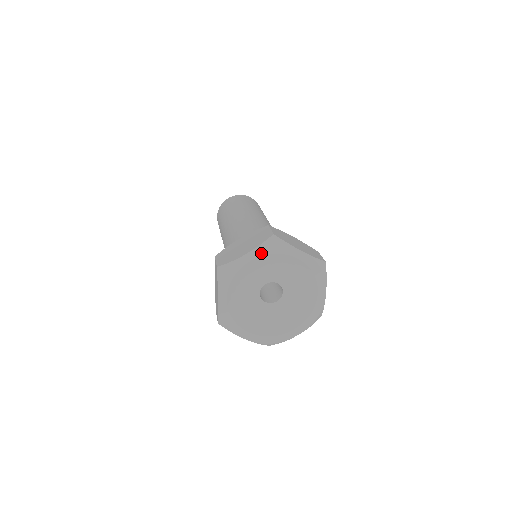
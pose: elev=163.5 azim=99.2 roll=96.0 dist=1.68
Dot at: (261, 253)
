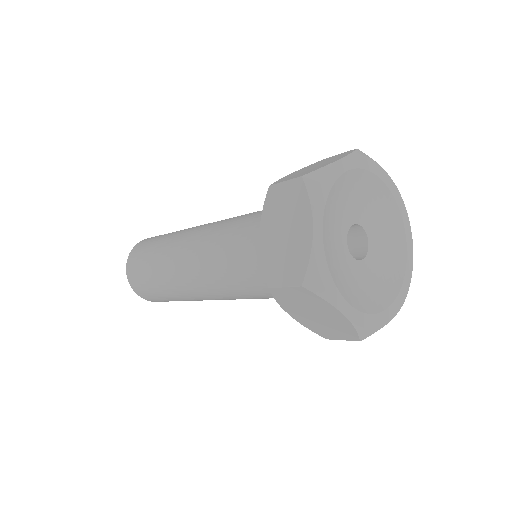
Dot at: (355, 164)
